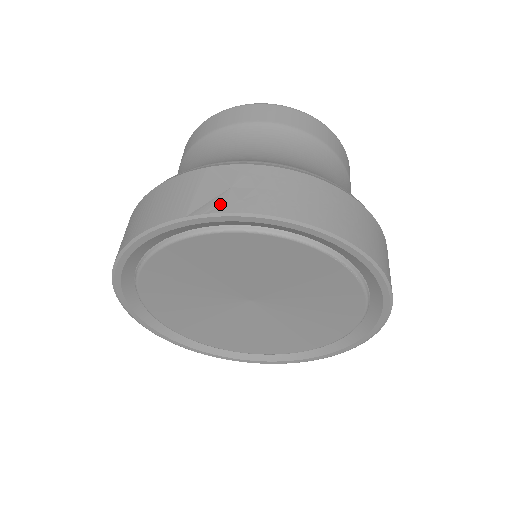
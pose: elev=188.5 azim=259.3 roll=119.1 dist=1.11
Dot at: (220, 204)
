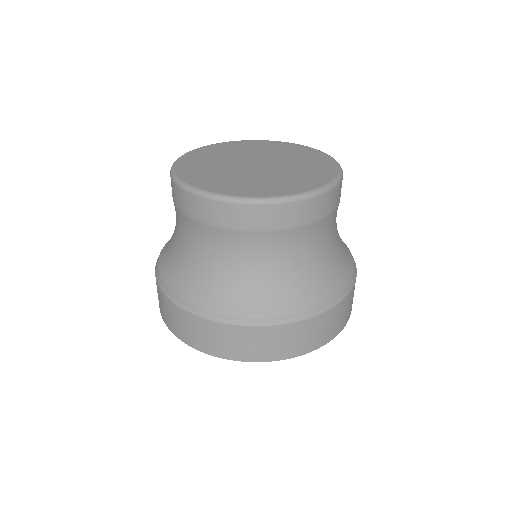
Dot at: (163, 316)
